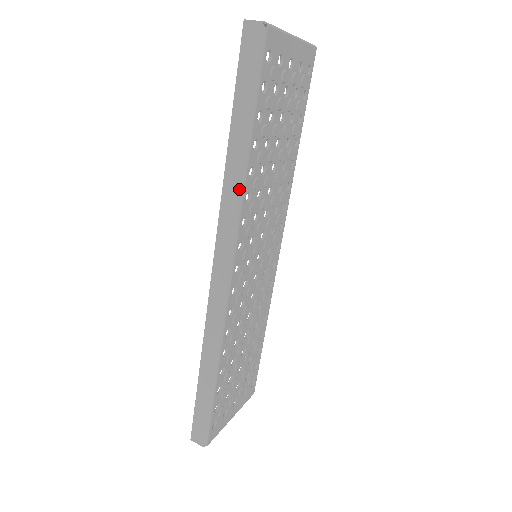
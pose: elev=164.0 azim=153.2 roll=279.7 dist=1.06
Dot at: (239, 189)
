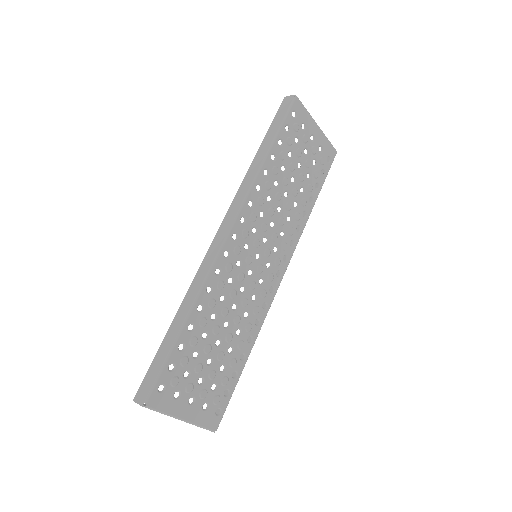
Dot at: (253, 177)
